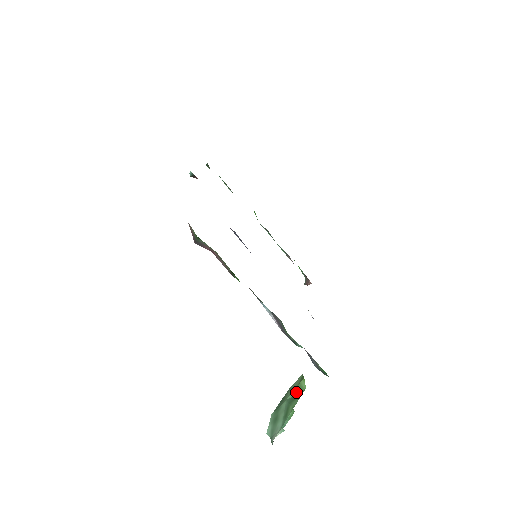
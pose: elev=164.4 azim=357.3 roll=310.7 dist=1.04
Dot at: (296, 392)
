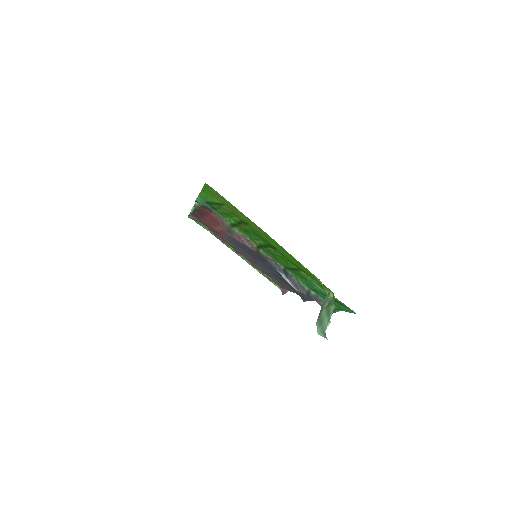
Dot at: (329, 302)
